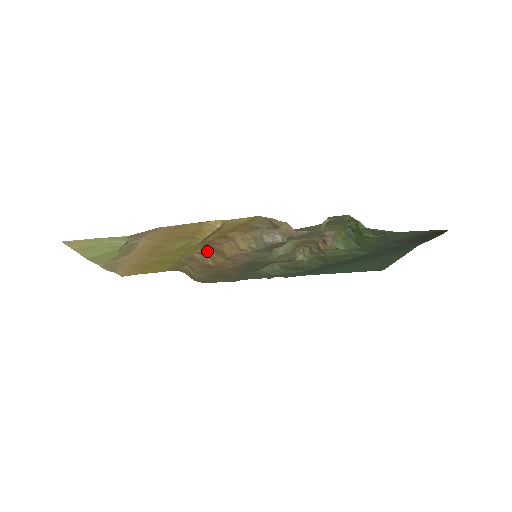
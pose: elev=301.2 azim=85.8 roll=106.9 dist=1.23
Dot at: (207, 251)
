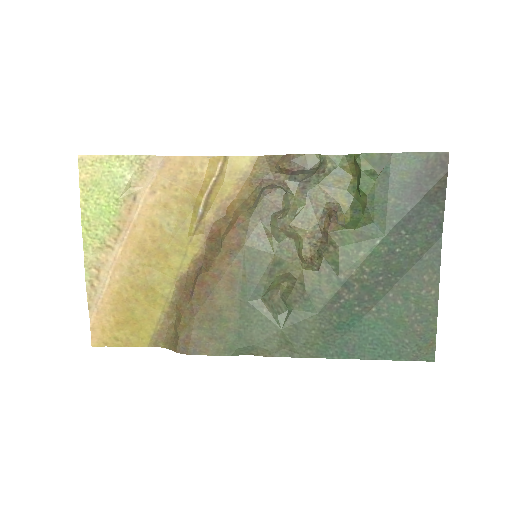
Dot at: (203, 258)
